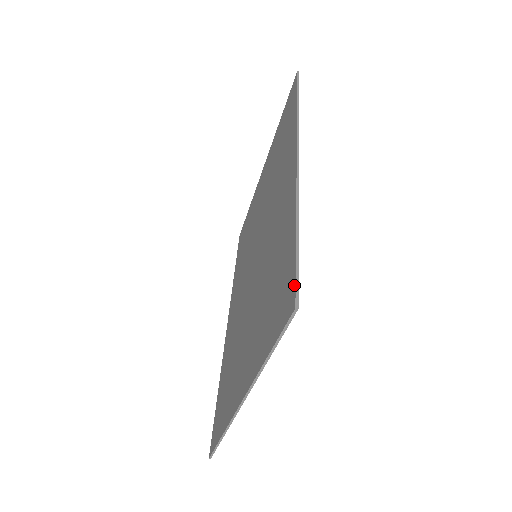
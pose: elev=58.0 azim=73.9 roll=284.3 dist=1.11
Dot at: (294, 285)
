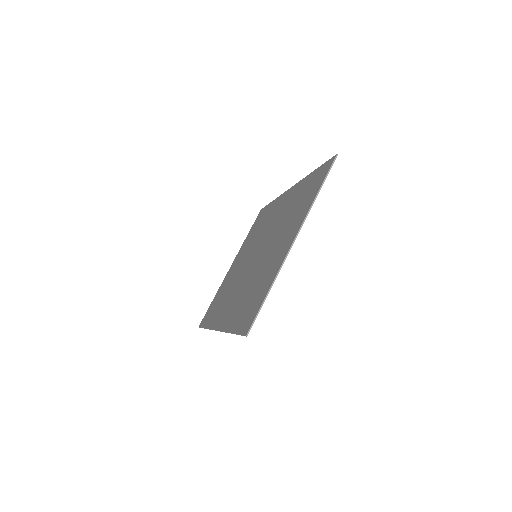
Dot at: (329, 160)
